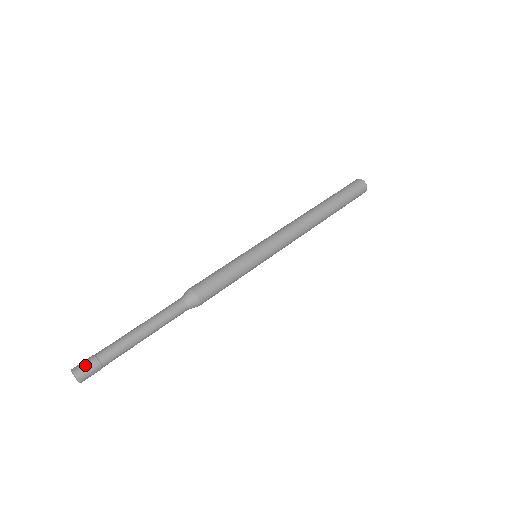
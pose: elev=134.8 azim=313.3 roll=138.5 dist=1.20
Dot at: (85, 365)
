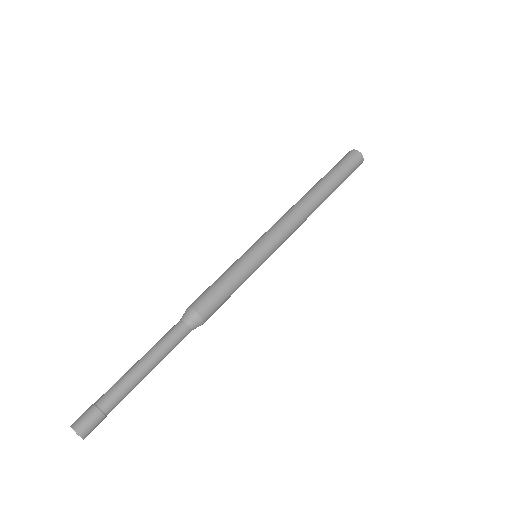
Dot at: (85, 418)
